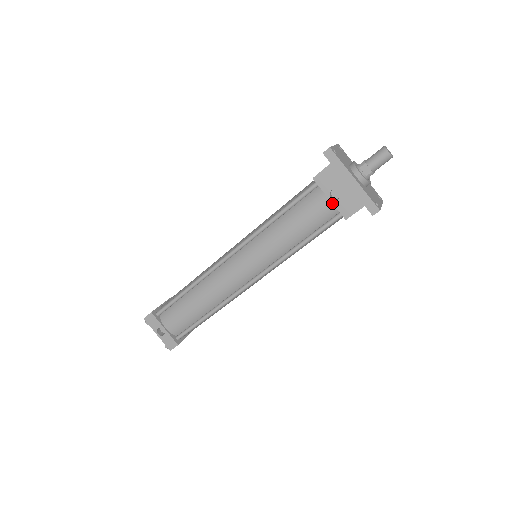
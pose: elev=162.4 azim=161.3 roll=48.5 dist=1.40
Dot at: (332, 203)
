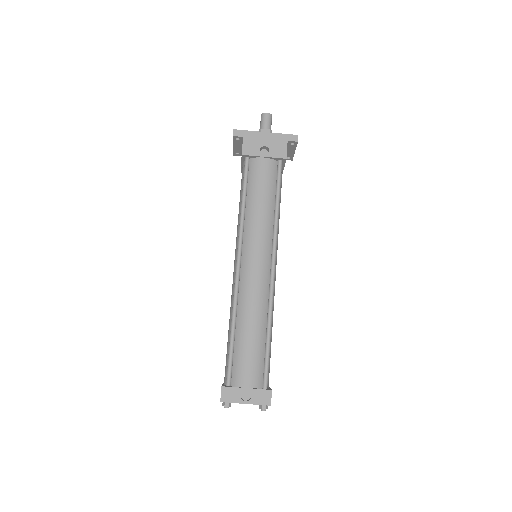
Dot at: (268, 157)
